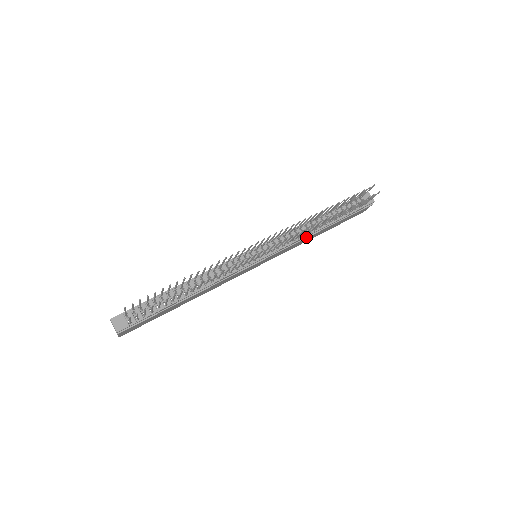
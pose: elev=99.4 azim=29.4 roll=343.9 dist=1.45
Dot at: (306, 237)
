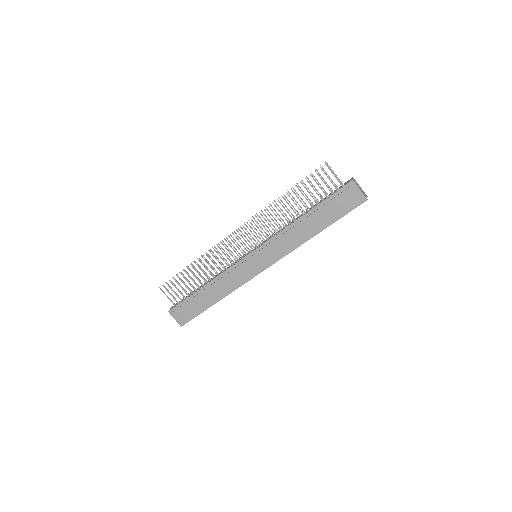
Dot at: (289, 230)
